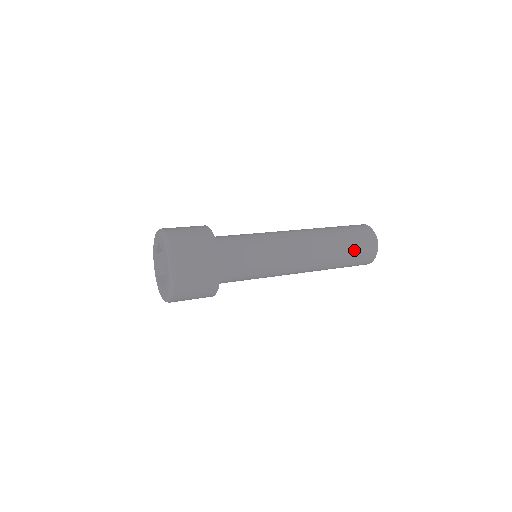
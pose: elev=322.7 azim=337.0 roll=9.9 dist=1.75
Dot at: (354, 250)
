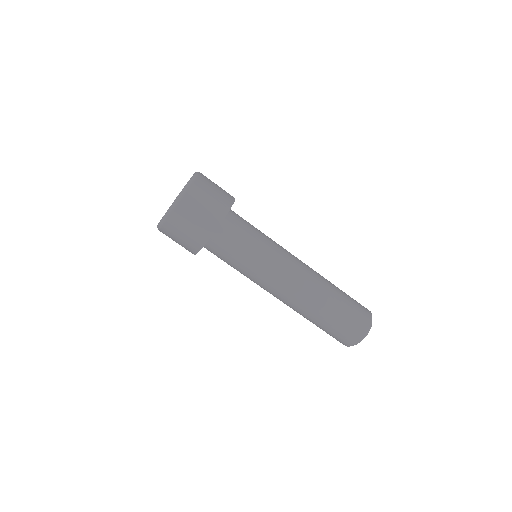
Dot at: (348, 306)
